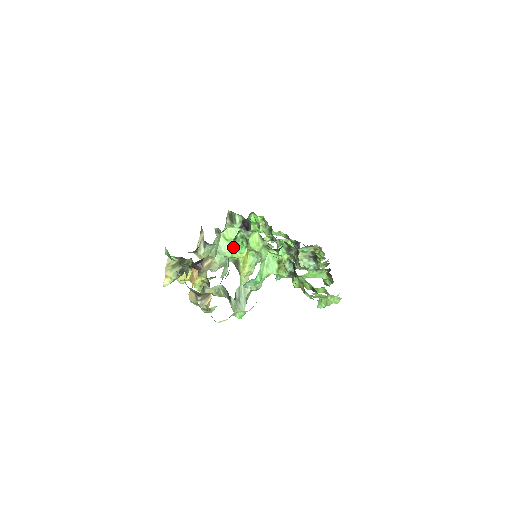
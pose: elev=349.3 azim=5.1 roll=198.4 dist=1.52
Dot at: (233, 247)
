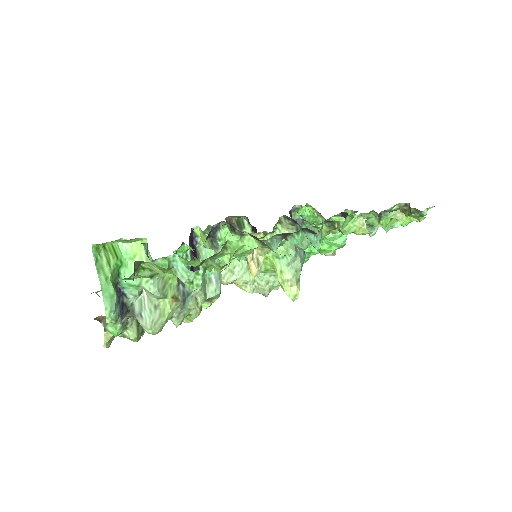
Dot at: occluded
